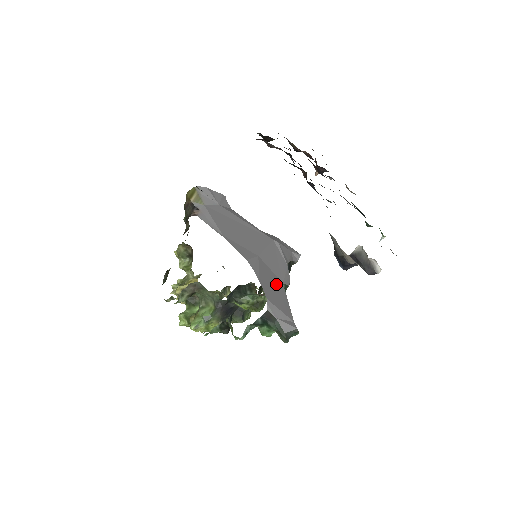
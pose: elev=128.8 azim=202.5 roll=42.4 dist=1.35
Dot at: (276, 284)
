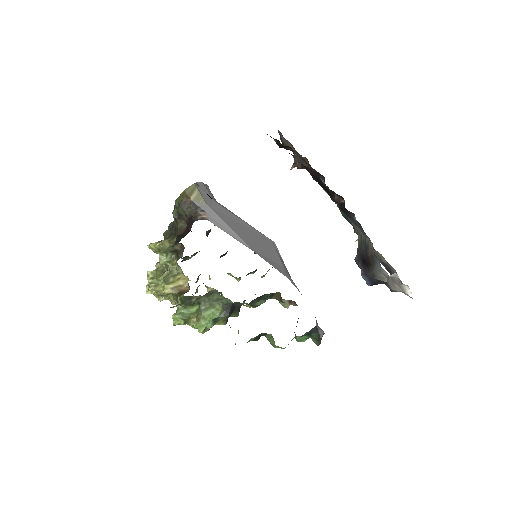
Dot at: occluded
